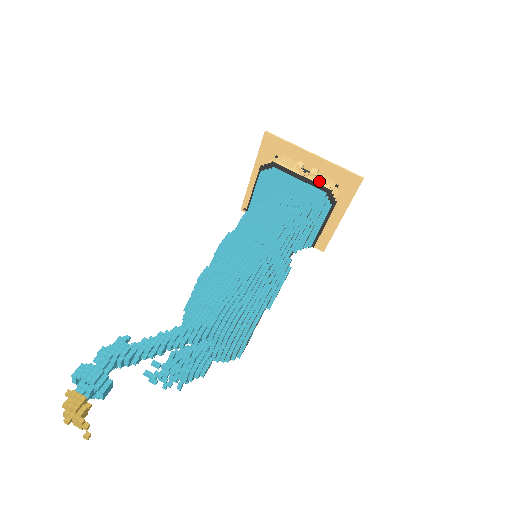
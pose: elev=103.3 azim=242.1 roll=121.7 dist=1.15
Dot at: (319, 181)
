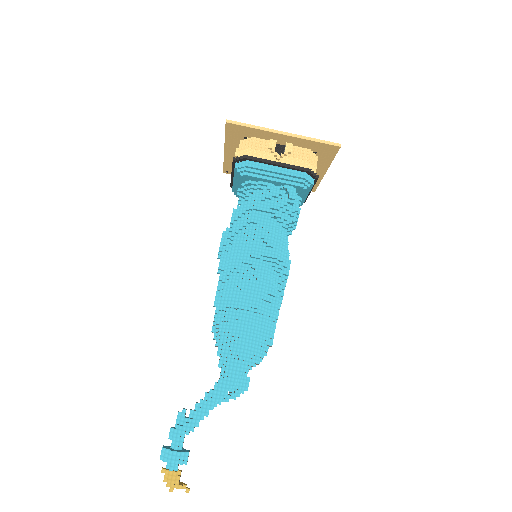
Dot at: (296, 159)
